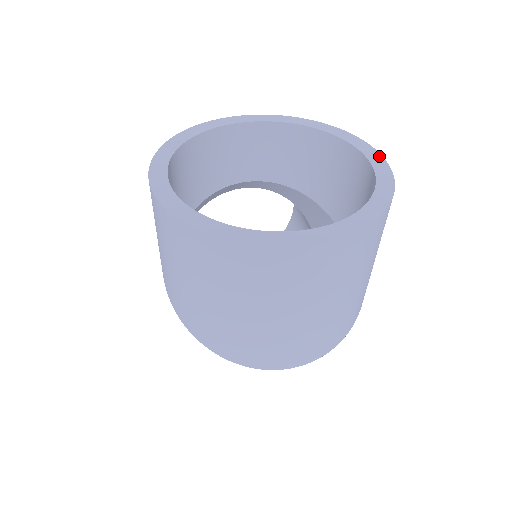
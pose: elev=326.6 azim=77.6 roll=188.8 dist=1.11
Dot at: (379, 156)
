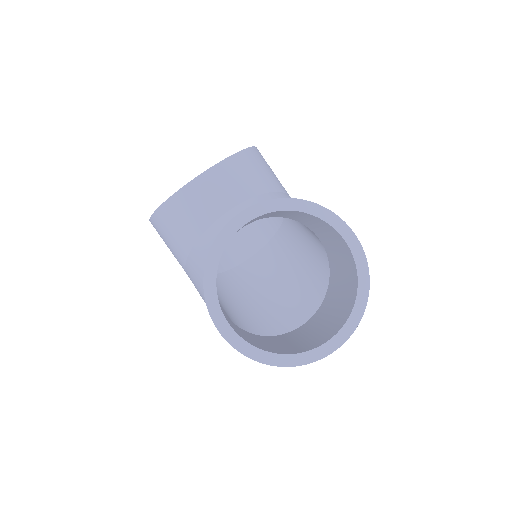
Dot at: (352, 234)
